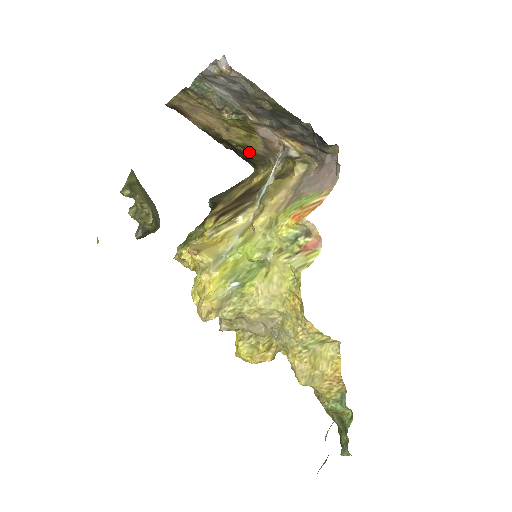
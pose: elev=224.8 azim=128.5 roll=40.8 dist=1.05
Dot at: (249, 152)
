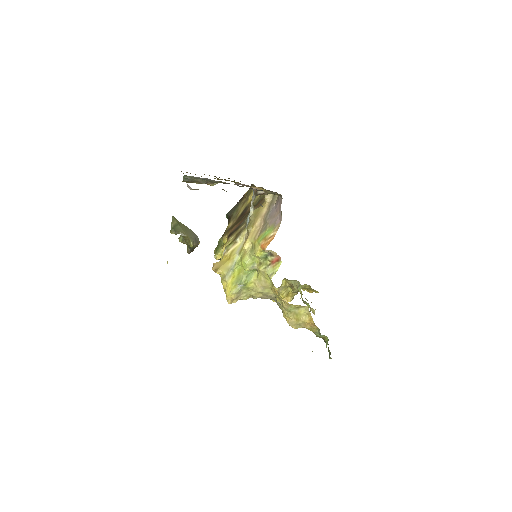
Dot at: occluded
